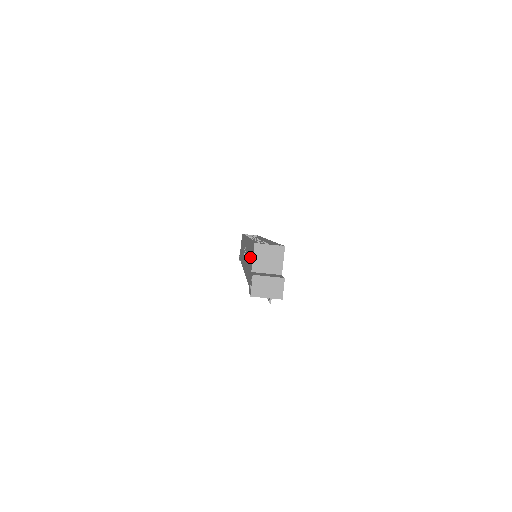
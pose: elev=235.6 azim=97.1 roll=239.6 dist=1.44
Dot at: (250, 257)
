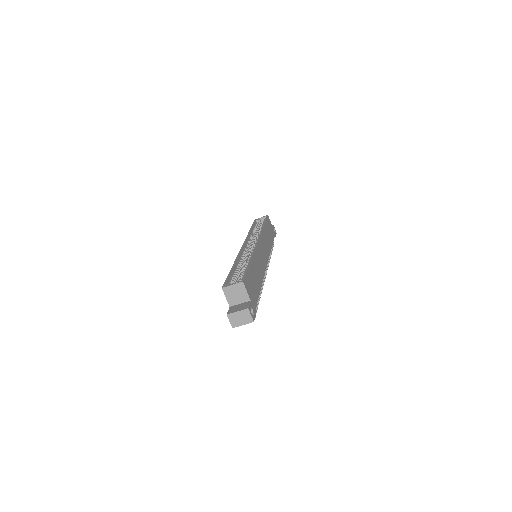
Dot at: occluded
